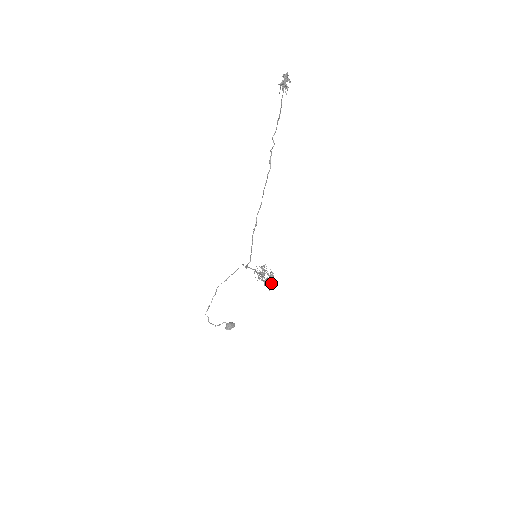
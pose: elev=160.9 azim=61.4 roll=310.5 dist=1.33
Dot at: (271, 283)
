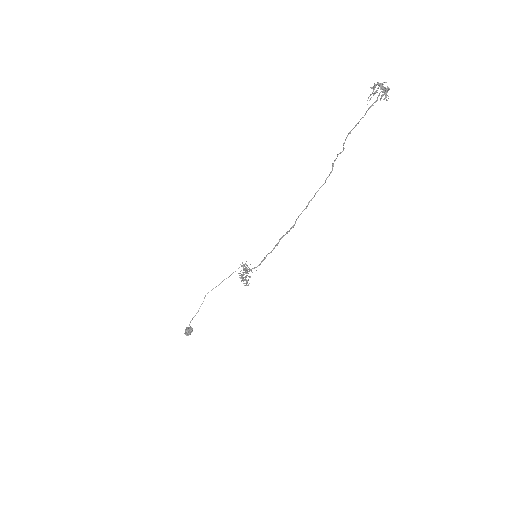
Dot at: (248, 280)
